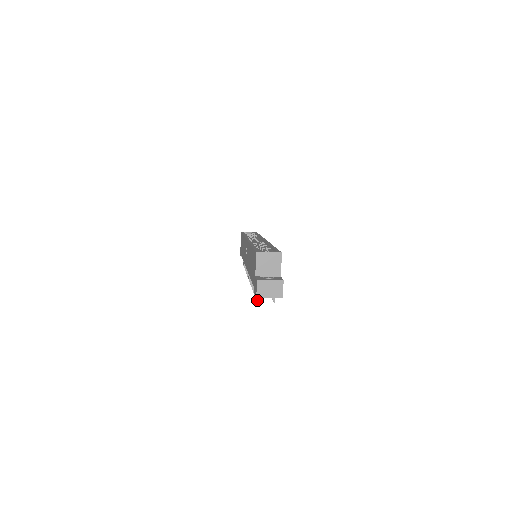
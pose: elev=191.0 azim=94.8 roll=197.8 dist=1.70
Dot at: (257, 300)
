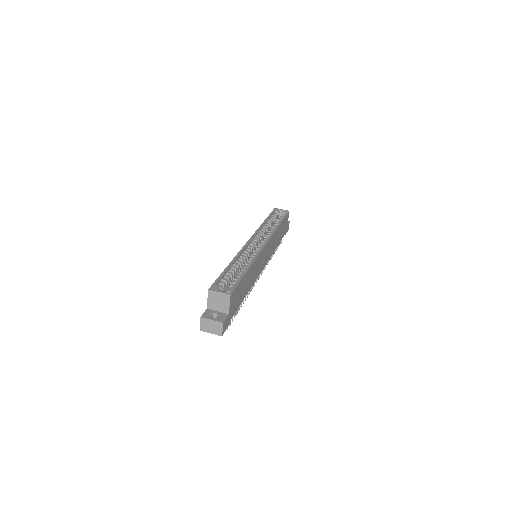
Dot at: occluded
